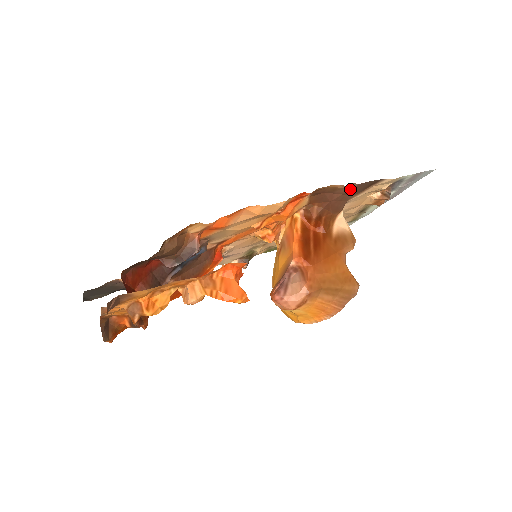
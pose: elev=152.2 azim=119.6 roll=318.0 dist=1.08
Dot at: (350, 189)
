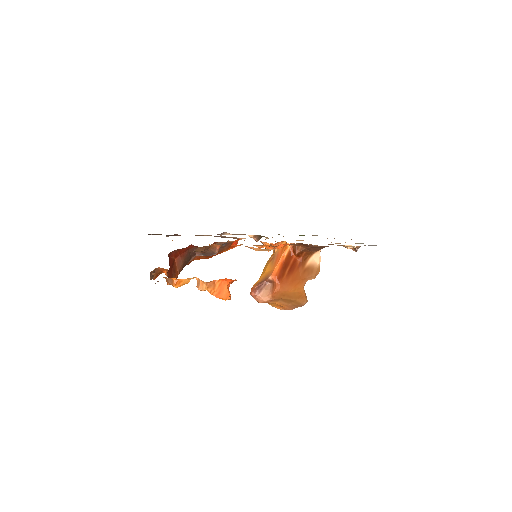
Dot at: (325, 246)
